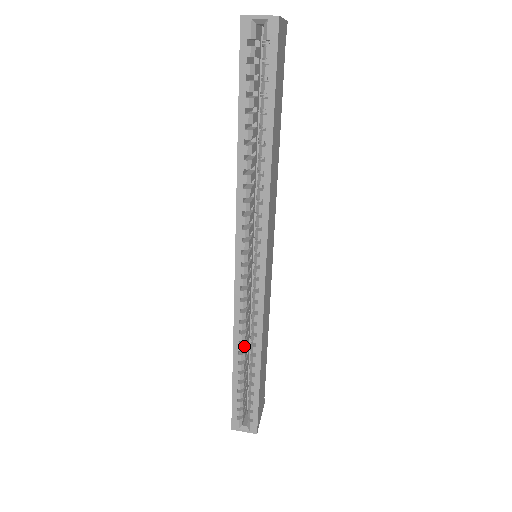
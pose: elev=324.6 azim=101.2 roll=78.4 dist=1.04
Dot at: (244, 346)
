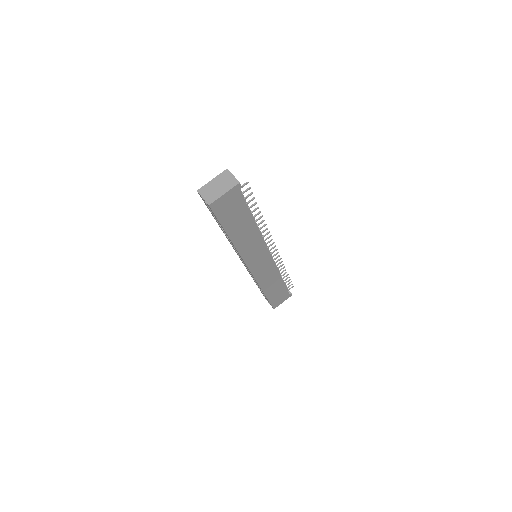
Dot at: occluded
